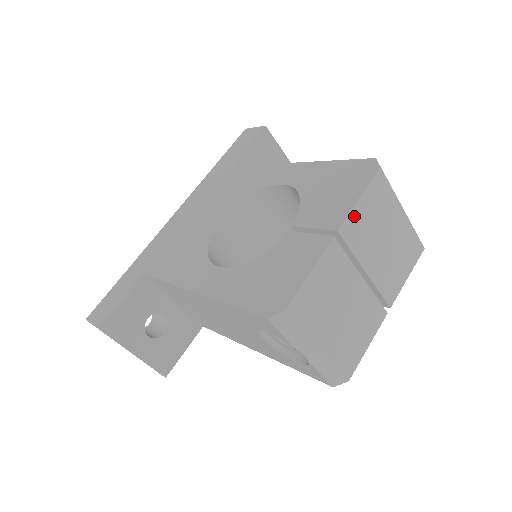
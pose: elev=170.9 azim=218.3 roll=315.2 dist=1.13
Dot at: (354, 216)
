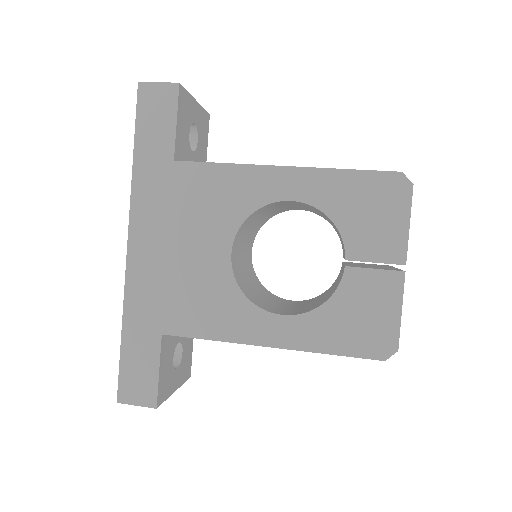
Dot at: (407, 241)
